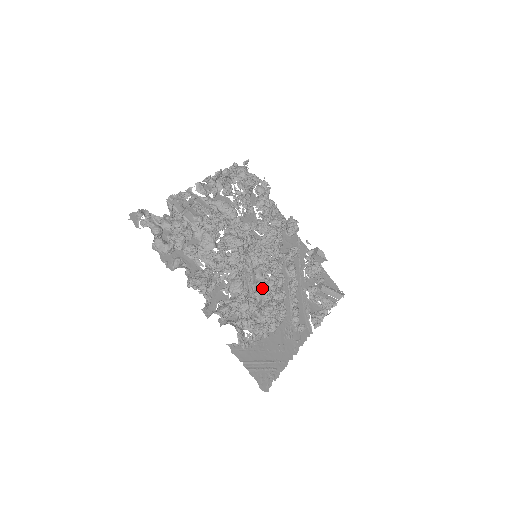
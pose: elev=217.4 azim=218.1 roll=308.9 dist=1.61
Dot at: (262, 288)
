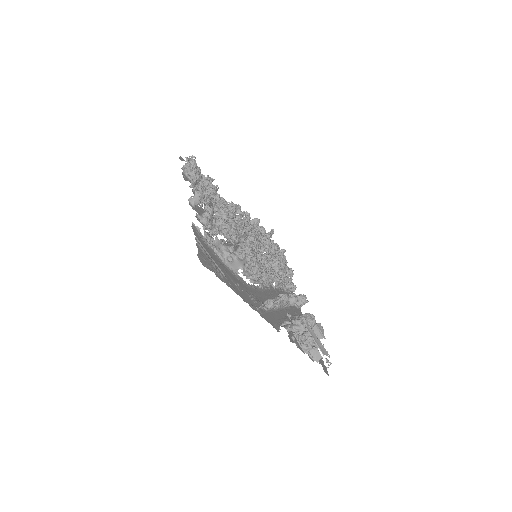
Dot at: occluded
